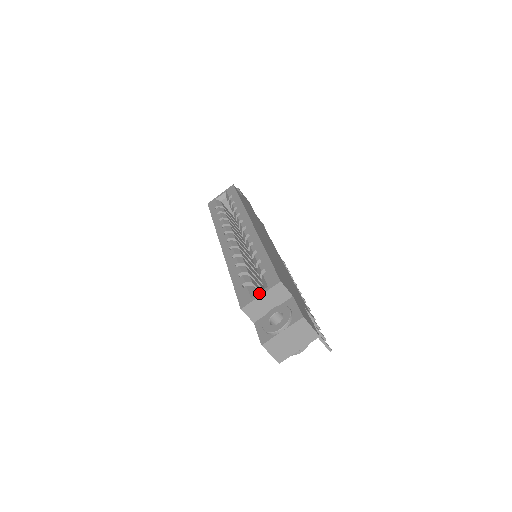
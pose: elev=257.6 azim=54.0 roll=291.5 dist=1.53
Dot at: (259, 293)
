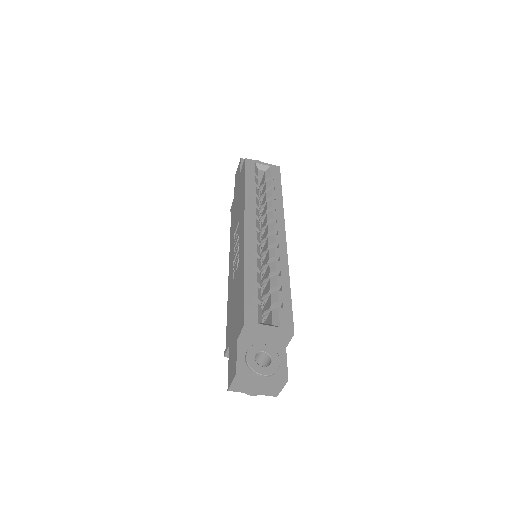
Dot at: (269, 326)
